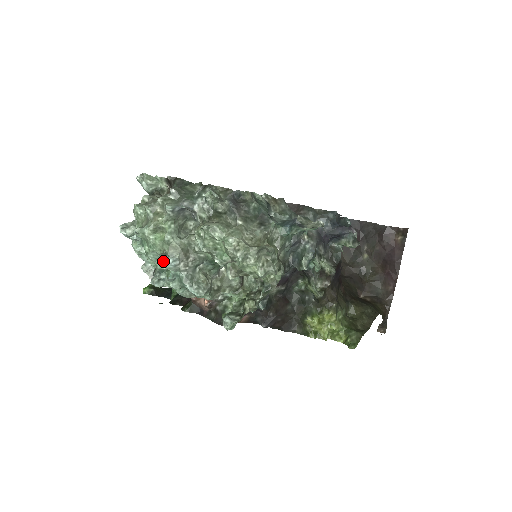
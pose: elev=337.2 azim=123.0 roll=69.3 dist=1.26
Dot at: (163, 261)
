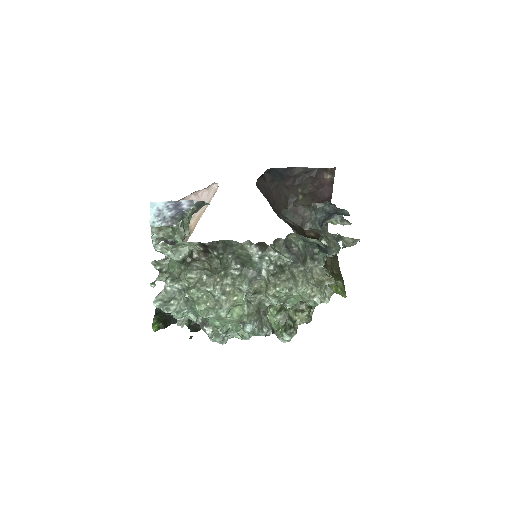
Dot at: occluded
